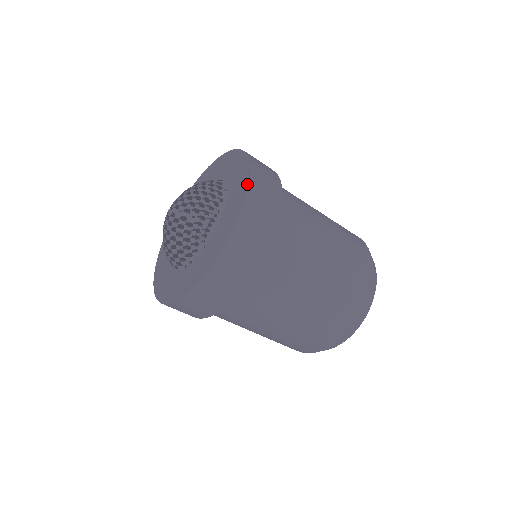
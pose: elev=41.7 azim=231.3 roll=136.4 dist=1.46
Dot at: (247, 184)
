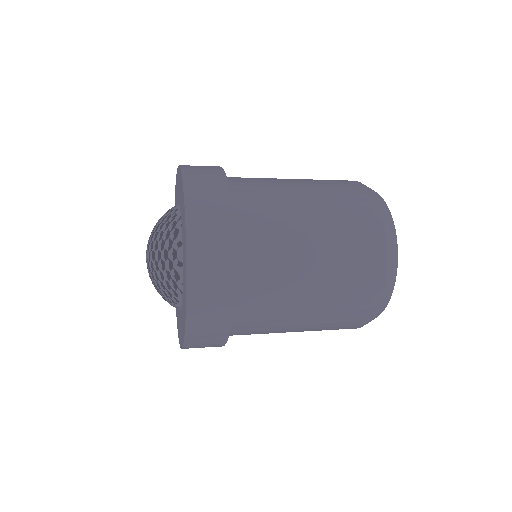
Dot at: (183, 338)
